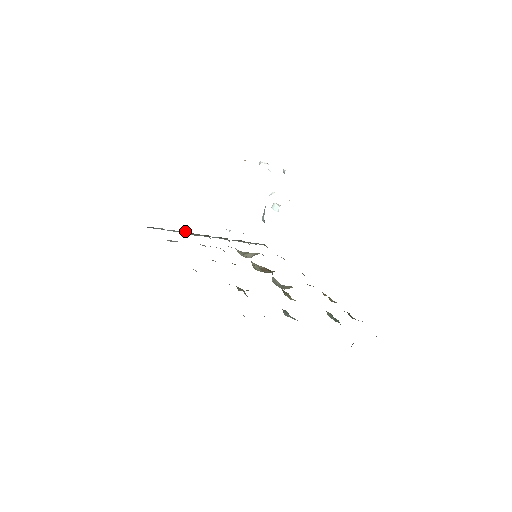
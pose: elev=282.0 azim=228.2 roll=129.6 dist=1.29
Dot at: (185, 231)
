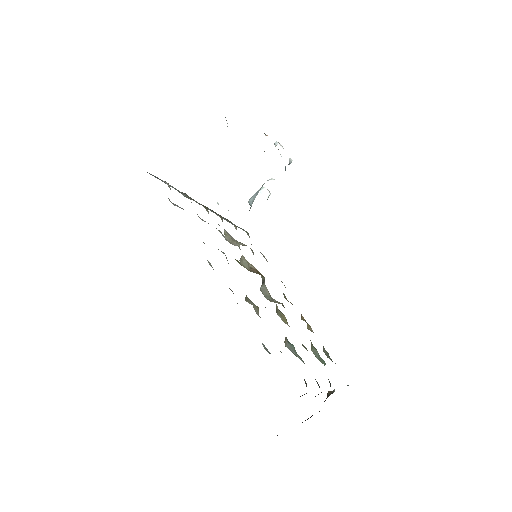
Dot at: (186, 194)
